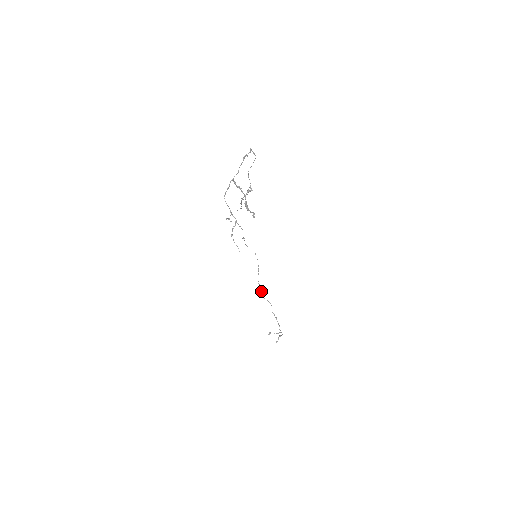
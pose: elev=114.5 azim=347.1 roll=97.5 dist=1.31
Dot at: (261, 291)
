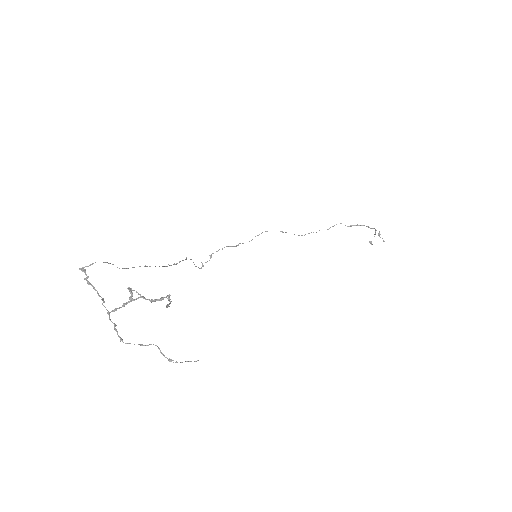
Dot at: occluded
